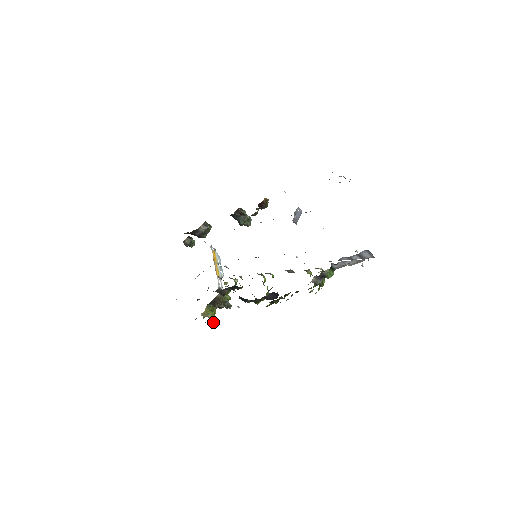
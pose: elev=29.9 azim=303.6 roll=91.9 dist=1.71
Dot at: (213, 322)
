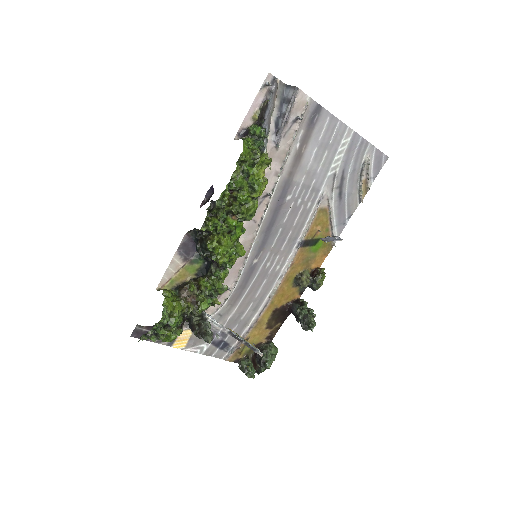
Dot at: (164, 306)
